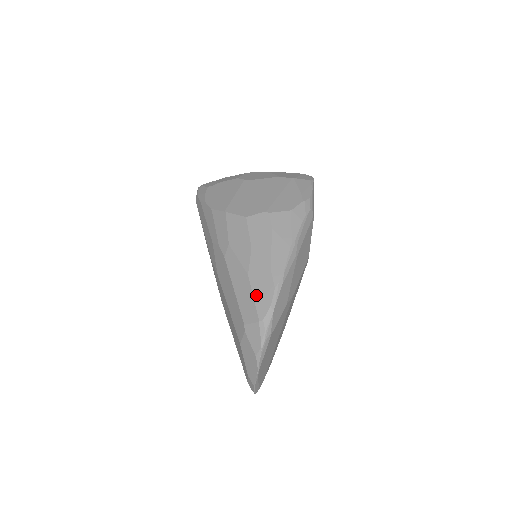
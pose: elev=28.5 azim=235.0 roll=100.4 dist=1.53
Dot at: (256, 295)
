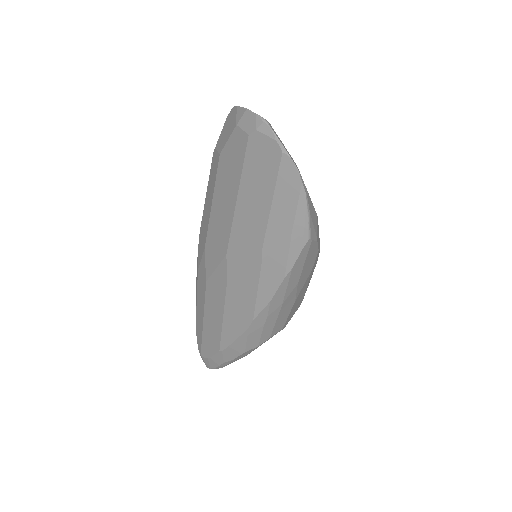
Dot at: occluded
